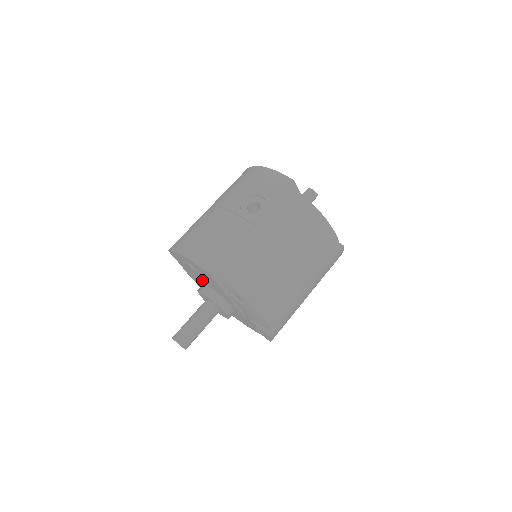
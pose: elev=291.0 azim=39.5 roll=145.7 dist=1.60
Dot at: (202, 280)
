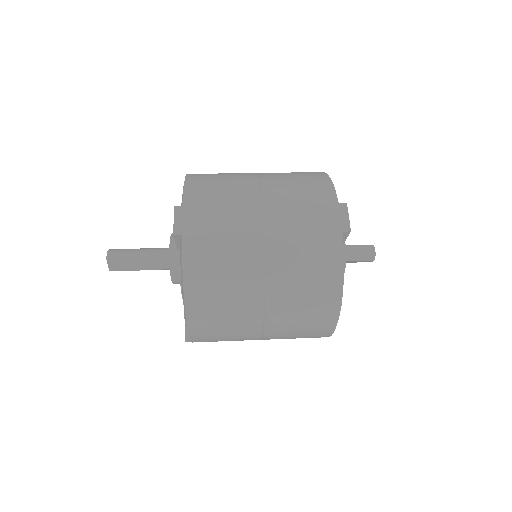
Dot at: occluded
